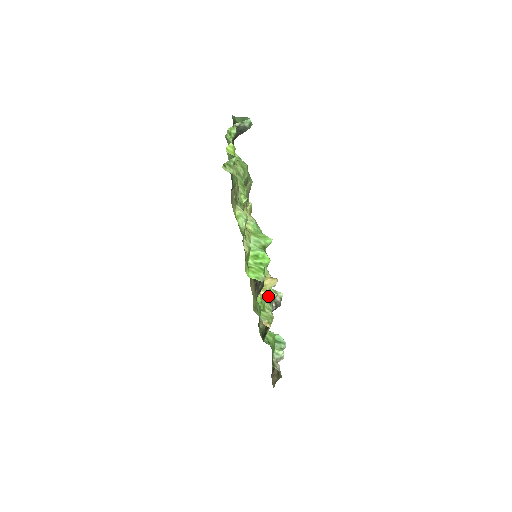
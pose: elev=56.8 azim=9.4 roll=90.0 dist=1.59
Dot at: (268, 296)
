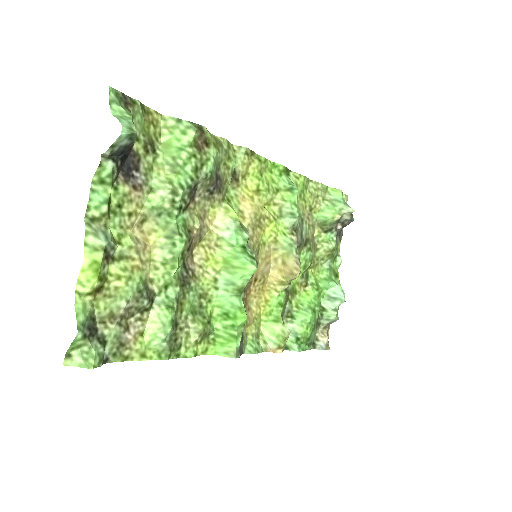
Dot at: (326, 224)
